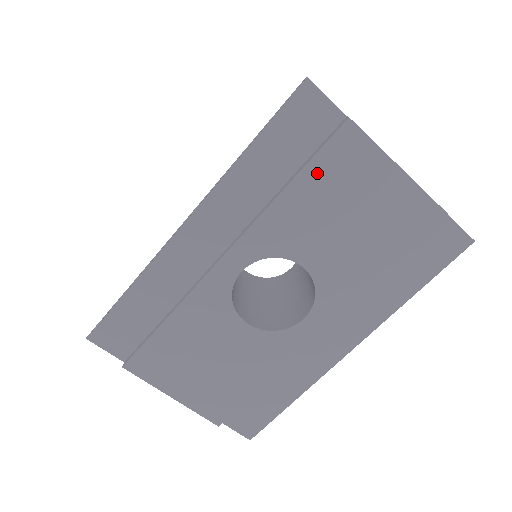
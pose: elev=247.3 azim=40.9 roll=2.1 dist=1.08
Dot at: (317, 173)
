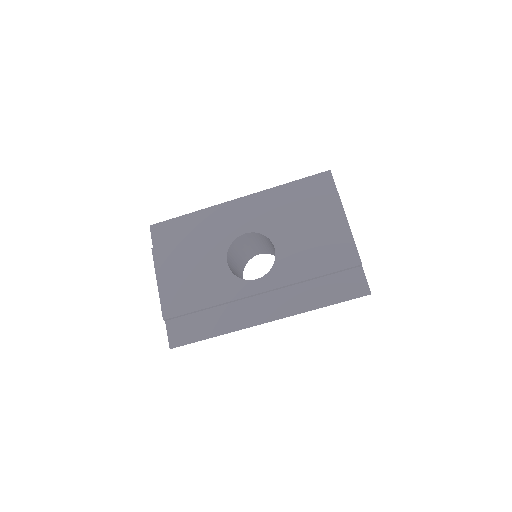
Dot at: (310, 207)
